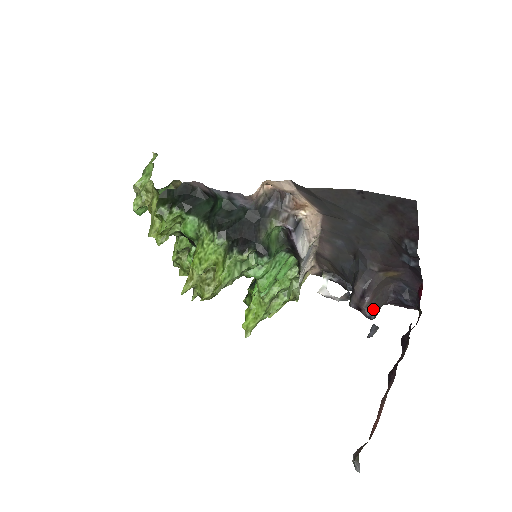
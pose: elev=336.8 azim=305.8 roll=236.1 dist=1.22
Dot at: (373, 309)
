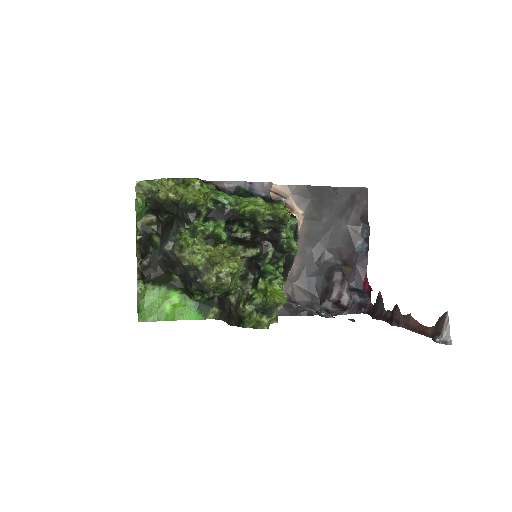
Dot at: (349, 294)
